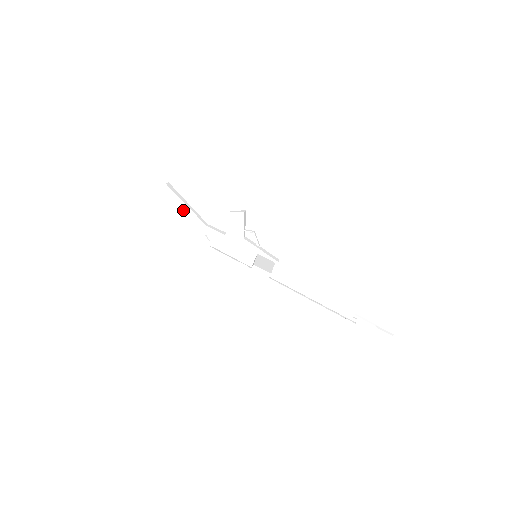
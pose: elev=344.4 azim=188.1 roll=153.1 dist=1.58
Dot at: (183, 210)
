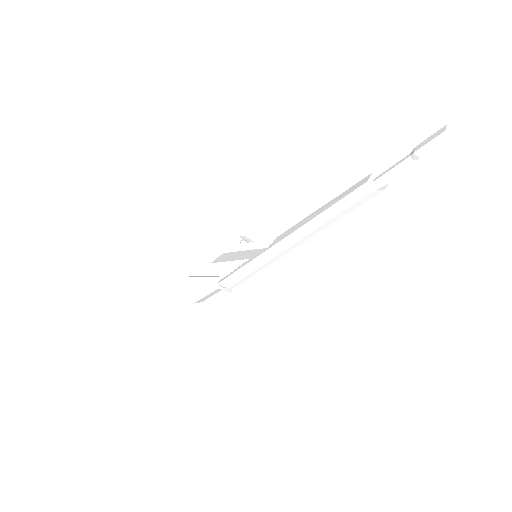
Dot at: (203, 284)
